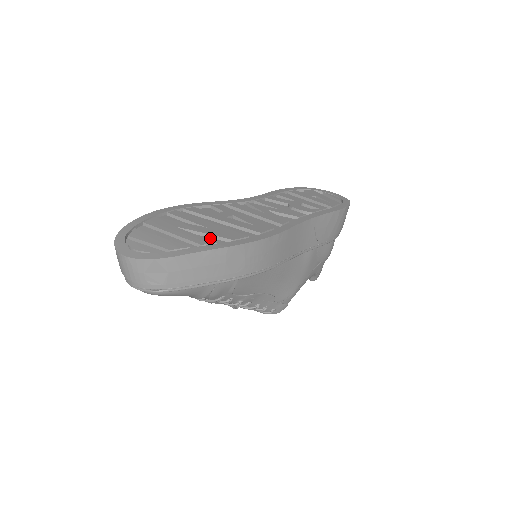
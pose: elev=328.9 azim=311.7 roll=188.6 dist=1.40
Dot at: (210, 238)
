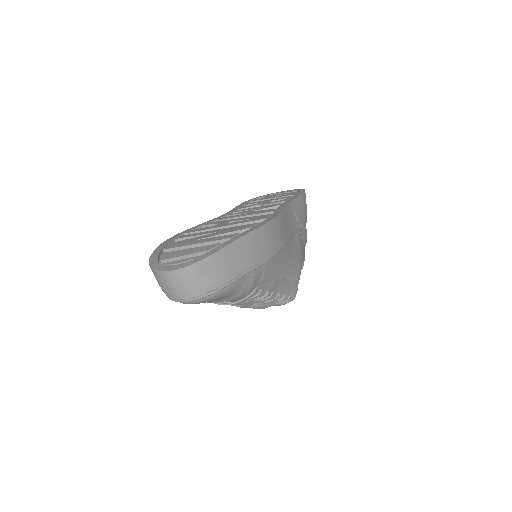
Dot at: occluded
